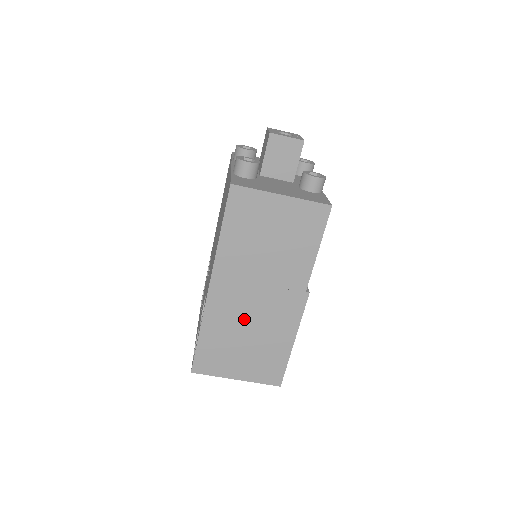
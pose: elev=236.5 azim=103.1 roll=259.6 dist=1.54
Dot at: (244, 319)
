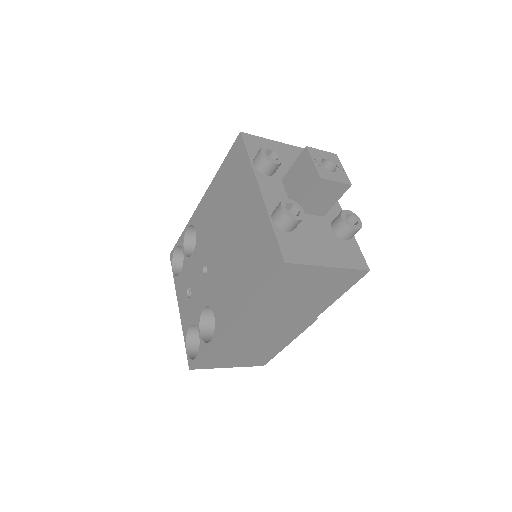
Dot at: (252, 338)
